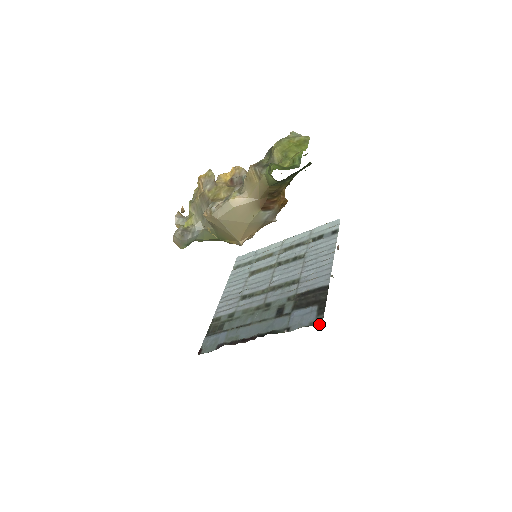
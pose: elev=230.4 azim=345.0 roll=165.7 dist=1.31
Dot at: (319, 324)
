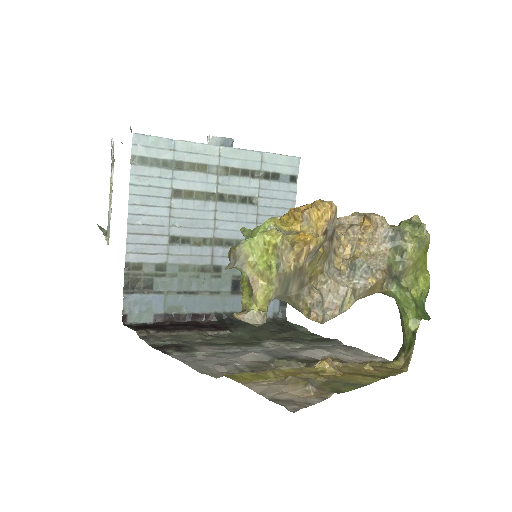
Dot at: (286, 321)
